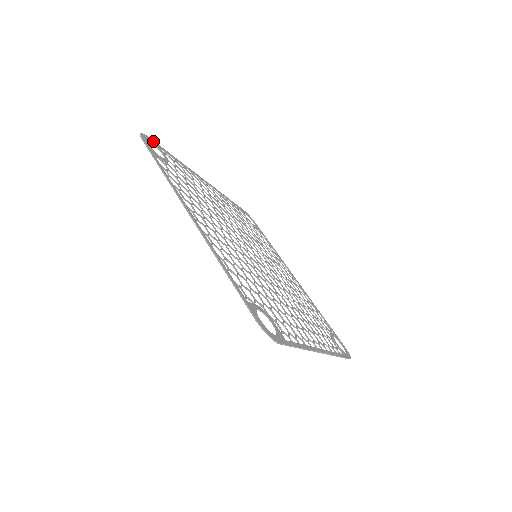
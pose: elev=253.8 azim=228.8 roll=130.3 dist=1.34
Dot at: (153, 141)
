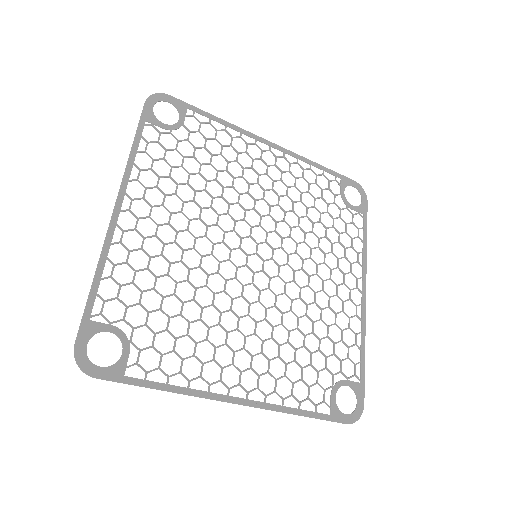
Dot at: (178, 100)
